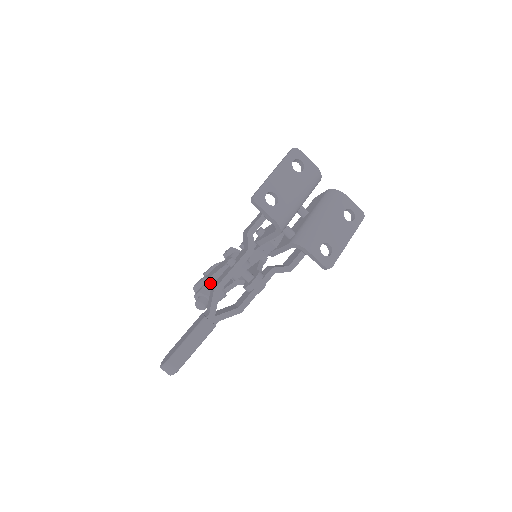
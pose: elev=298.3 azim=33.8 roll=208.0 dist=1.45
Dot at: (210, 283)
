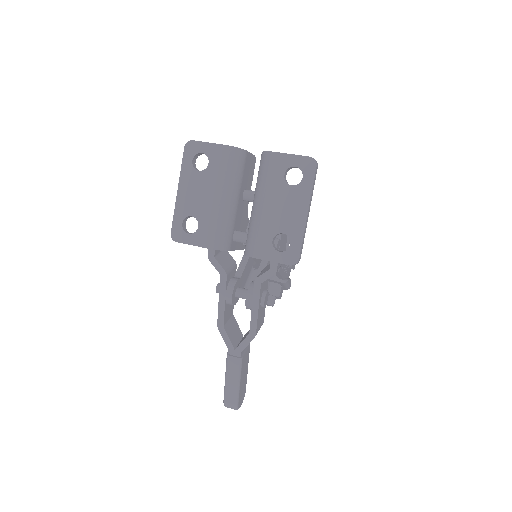
Dot at: occluded
